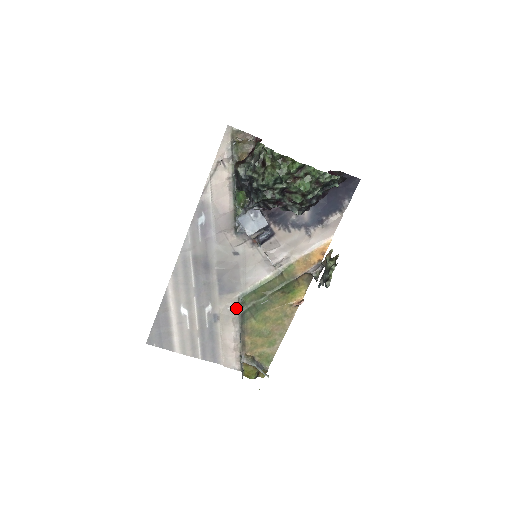
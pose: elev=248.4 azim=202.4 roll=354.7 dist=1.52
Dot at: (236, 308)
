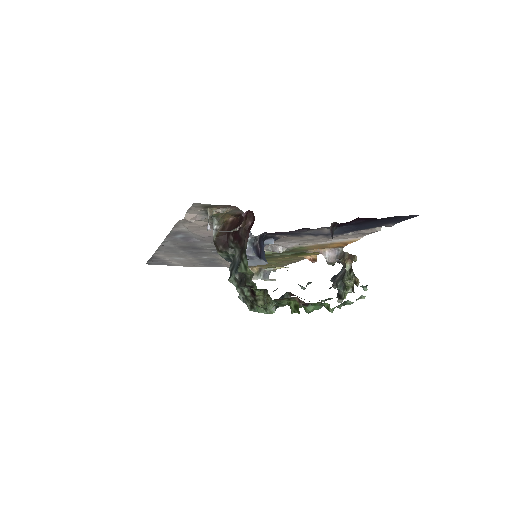
Dot at: occluded
